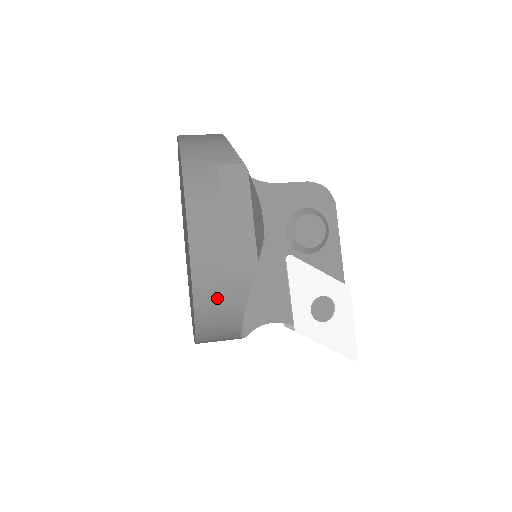
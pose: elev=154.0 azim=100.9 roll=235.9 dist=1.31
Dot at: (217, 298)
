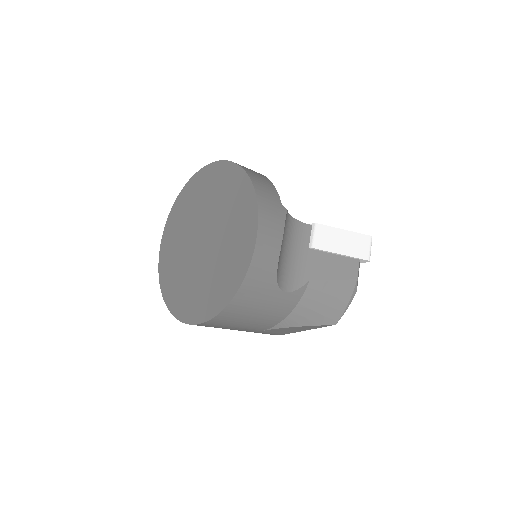
Dot at: occluded
